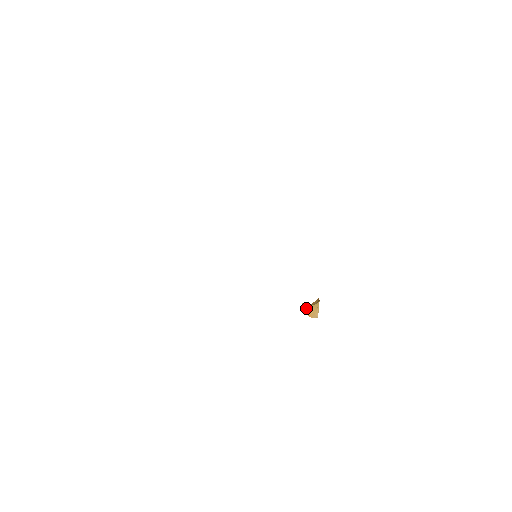
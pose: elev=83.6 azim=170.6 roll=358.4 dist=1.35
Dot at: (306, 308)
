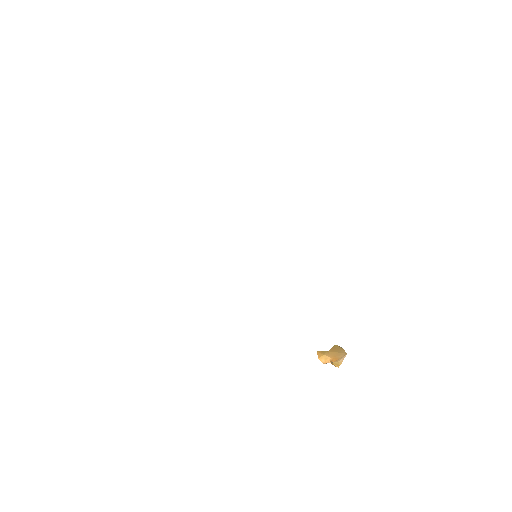
Dot at: (325, 353)
